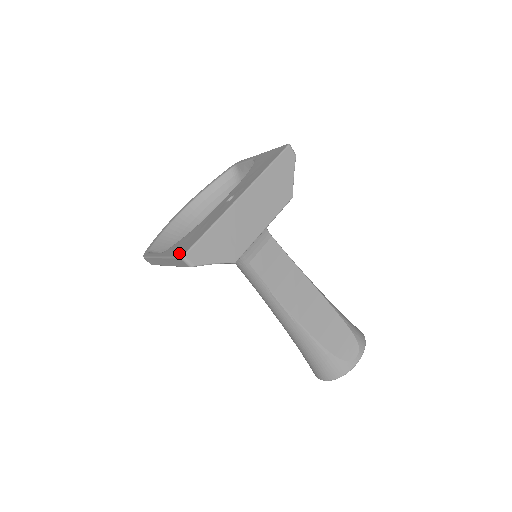
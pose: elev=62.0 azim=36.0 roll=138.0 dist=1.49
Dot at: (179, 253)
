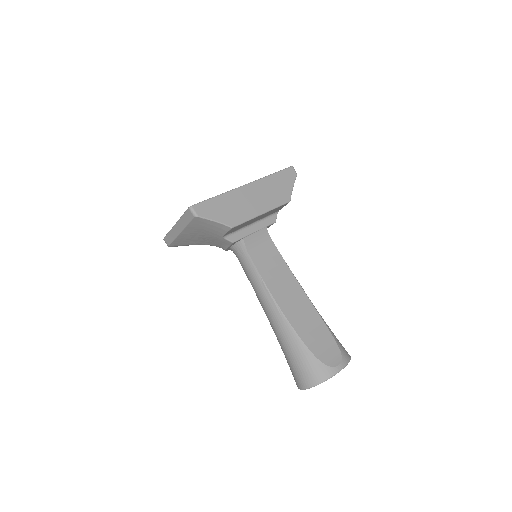
Dot at: occluded
